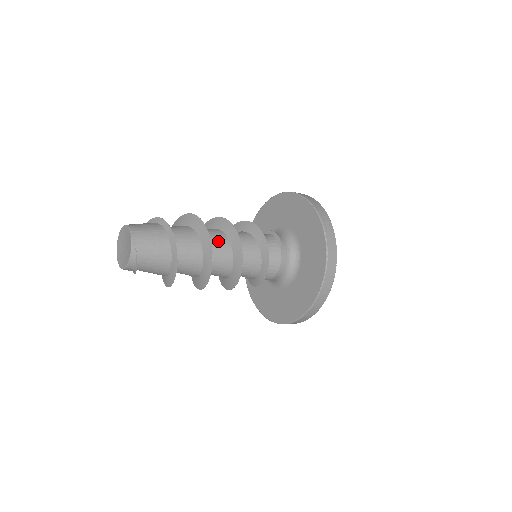
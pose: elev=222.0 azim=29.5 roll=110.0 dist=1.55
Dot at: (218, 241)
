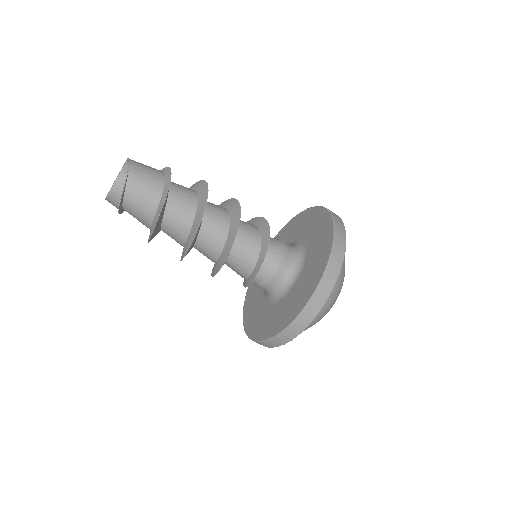
Dot at: (216, 205)
